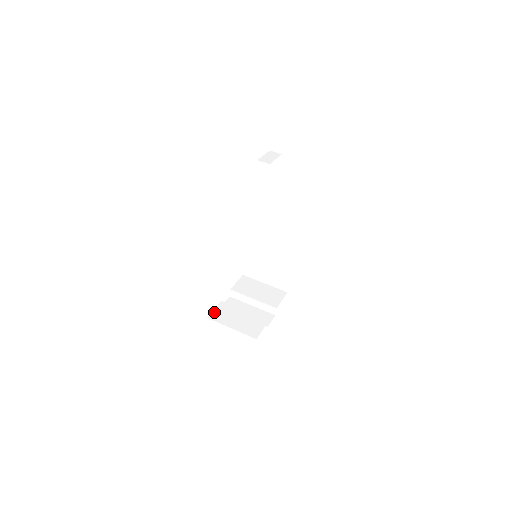
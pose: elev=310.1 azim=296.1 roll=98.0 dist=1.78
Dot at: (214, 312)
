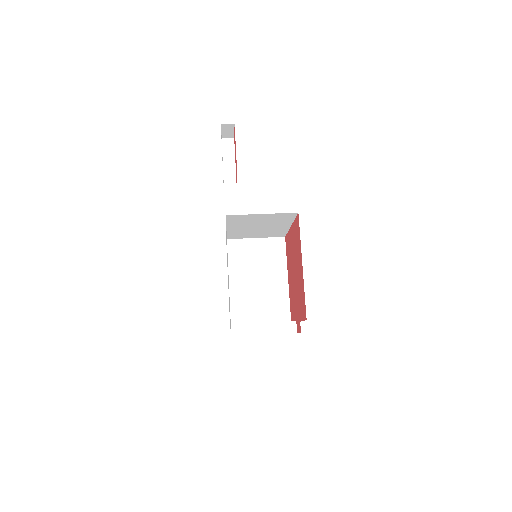
Dot at: occluded
